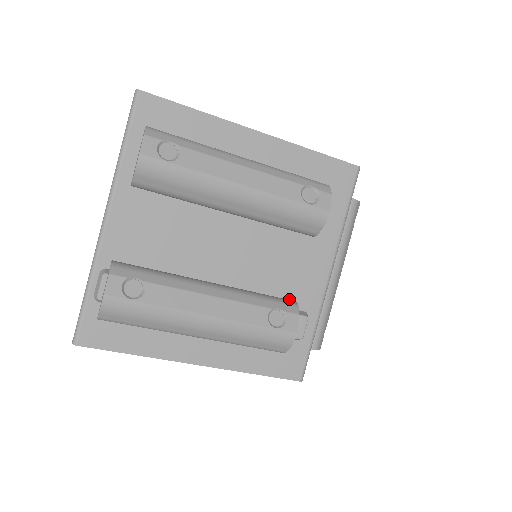
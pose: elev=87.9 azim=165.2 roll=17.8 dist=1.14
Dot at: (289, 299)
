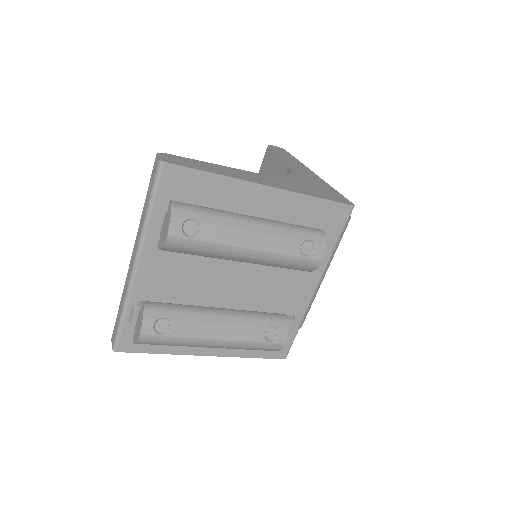
Dot at: (282, 308)
